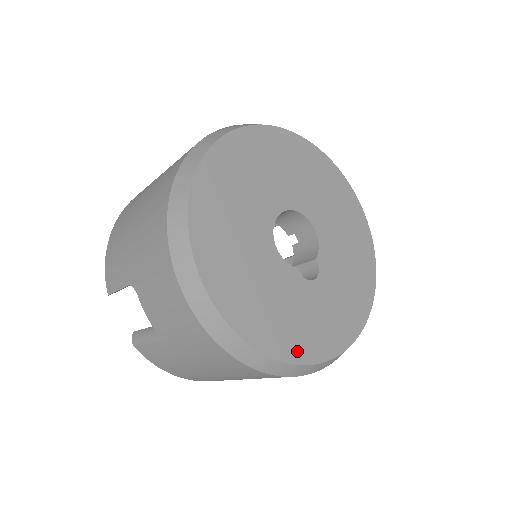
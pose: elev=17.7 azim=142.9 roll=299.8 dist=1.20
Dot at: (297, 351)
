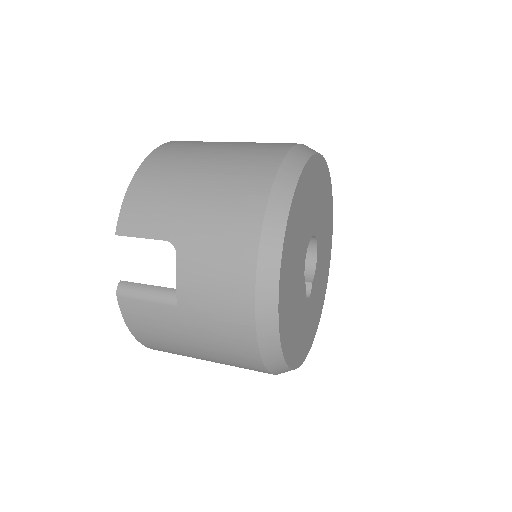
Dot at: (291, 355)
